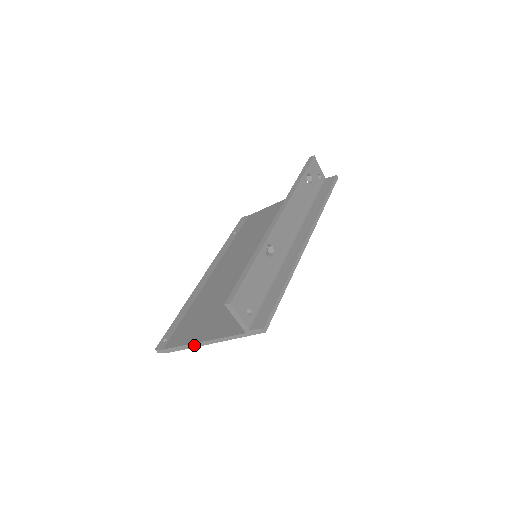
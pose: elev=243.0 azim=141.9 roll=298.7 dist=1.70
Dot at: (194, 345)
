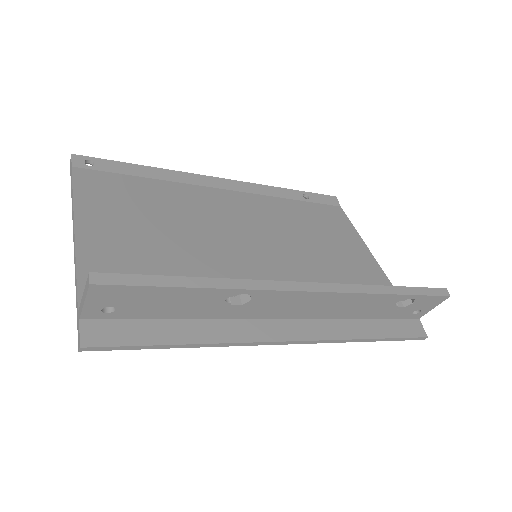
Dot at: (73, 218)
